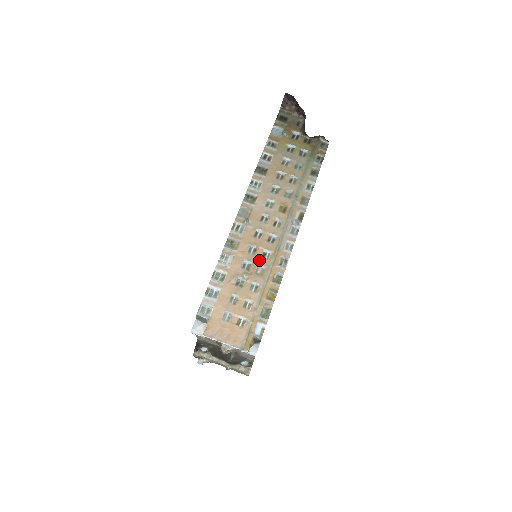
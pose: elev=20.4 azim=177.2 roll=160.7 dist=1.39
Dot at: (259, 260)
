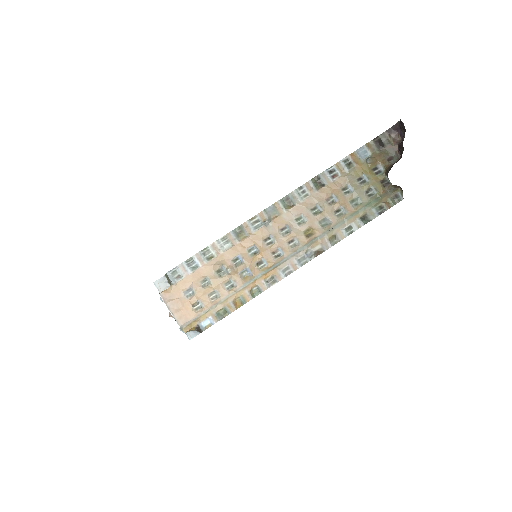
Dot at: (252, 264)
